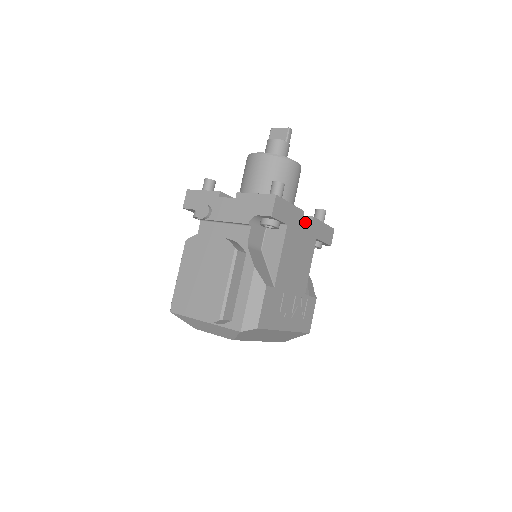
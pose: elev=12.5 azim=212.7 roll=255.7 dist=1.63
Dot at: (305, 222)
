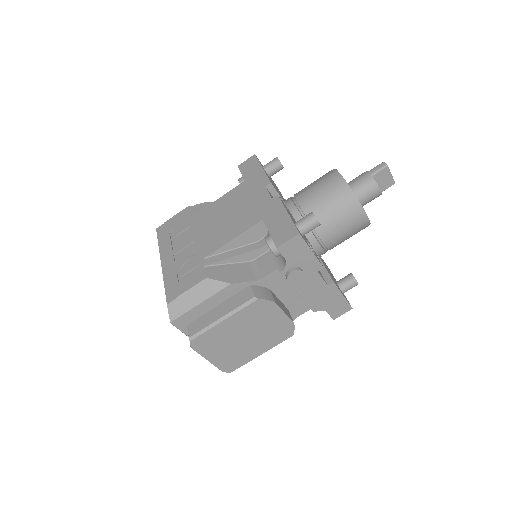
Dot at: occluded
